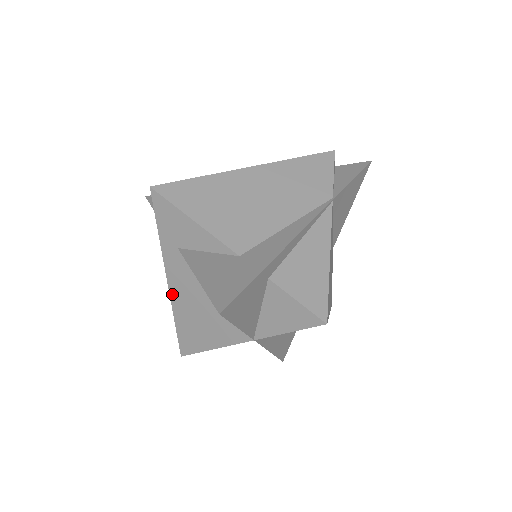
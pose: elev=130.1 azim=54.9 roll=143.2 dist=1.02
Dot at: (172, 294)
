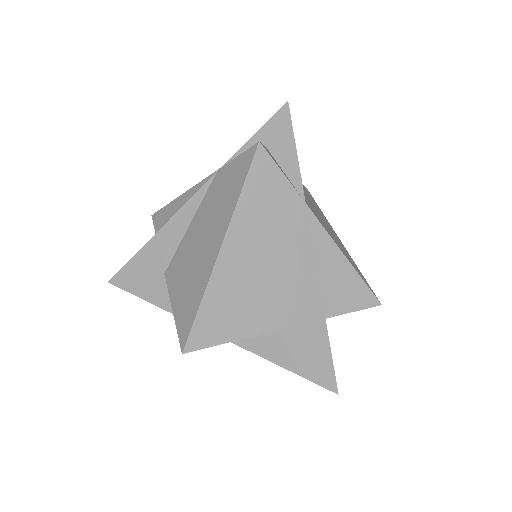
Dot at: occluded
